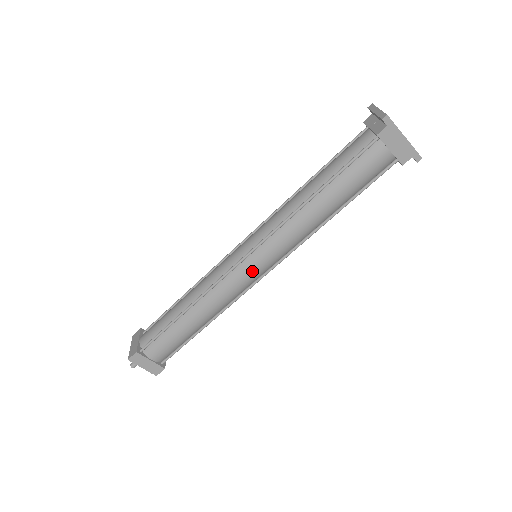
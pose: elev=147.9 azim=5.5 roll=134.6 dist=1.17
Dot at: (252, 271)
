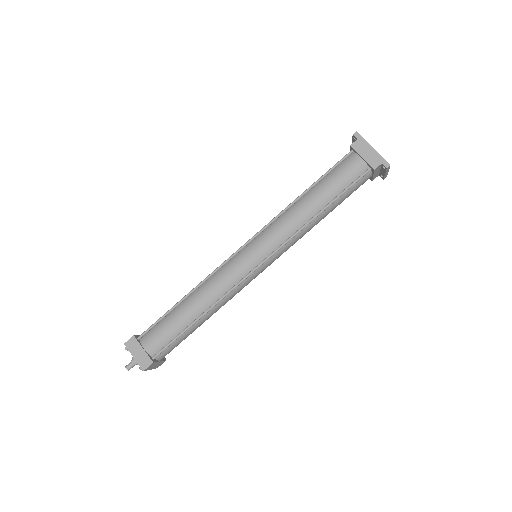
Dot at: (248, 258)
